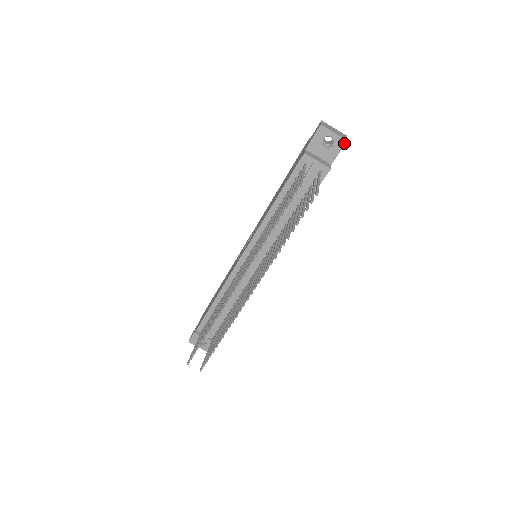
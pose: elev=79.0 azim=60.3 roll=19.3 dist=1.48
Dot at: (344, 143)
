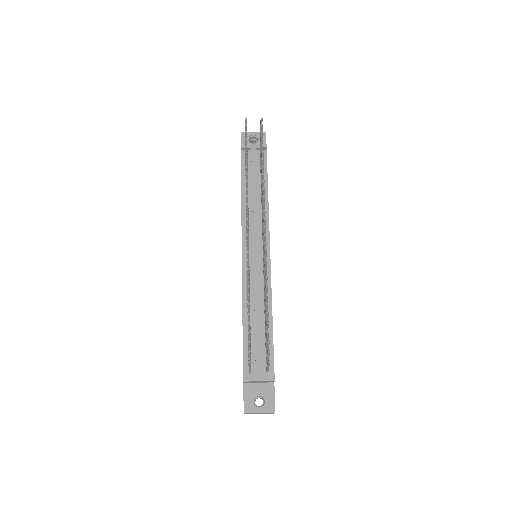
Dot at: (265, 134)
